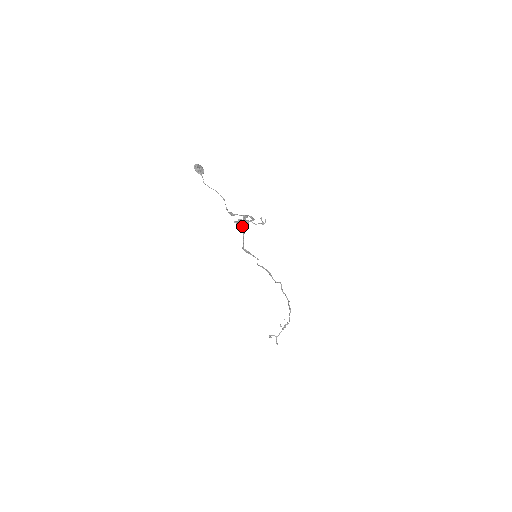
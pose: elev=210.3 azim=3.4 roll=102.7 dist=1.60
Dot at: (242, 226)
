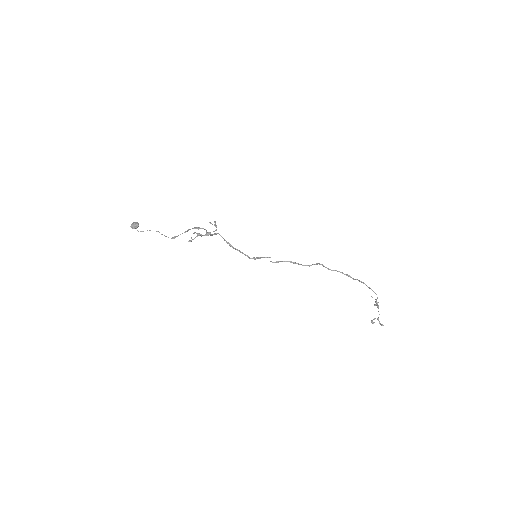
Dot at: occluded
